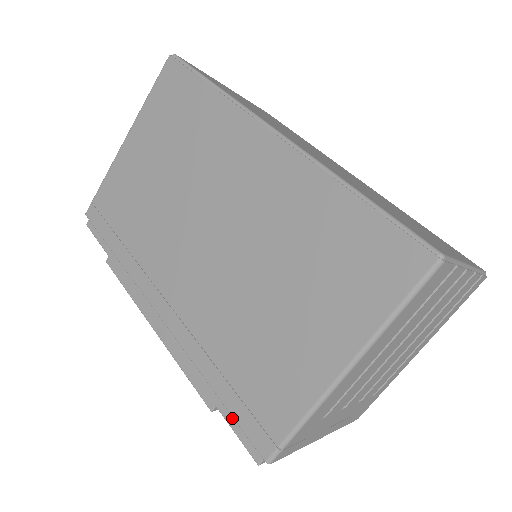
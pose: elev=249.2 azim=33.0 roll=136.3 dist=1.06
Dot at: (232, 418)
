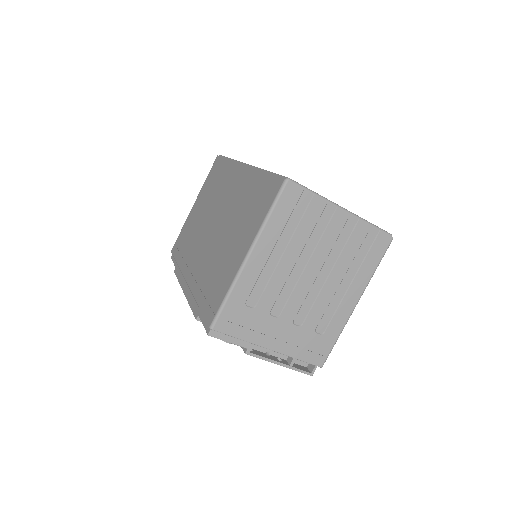
Dot at: (203, 317)
